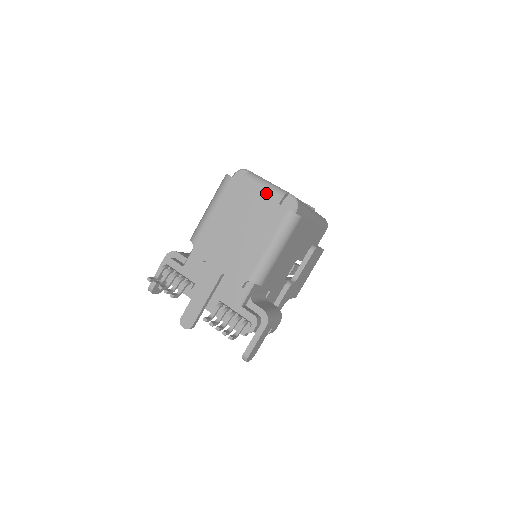
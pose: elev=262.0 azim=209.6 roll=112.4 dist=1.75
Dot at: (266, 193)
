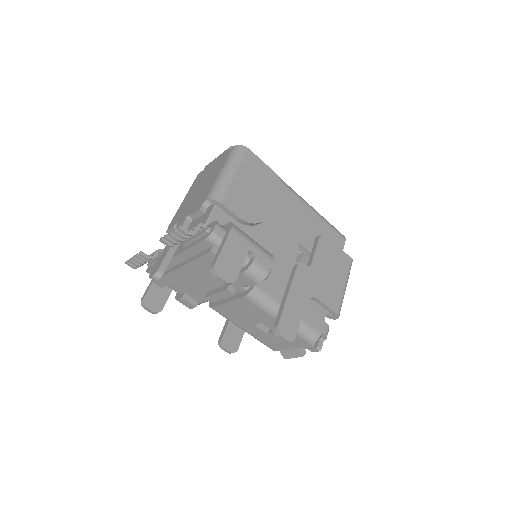
Dot at: (219, 156)
